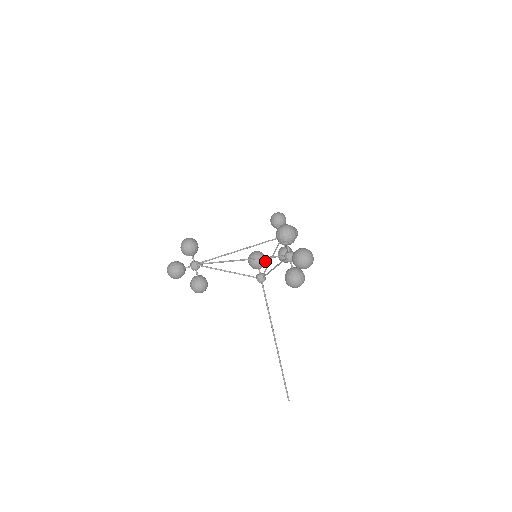
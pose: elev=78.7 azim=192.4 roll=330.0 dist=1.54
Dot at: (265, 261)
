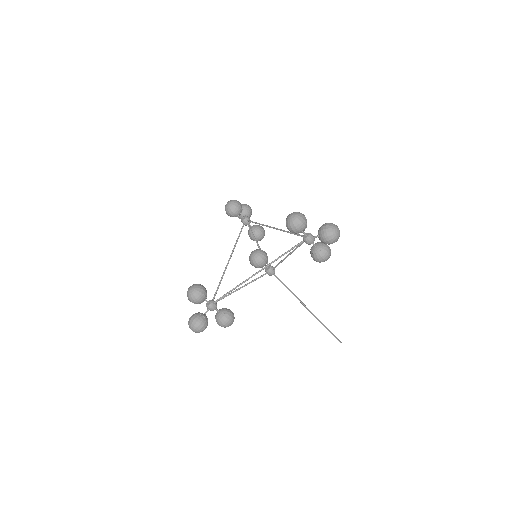
Dot at: (266, 254)
